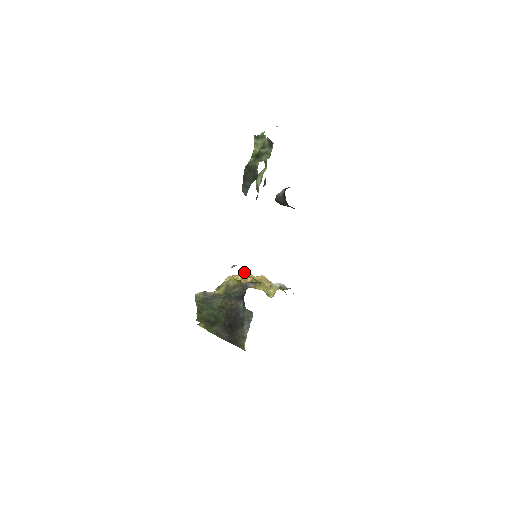
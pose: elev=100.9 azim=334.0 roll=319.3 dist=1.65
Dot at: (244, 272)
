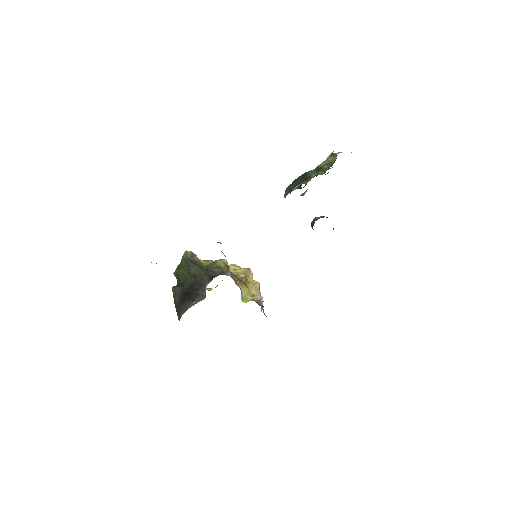
Dot at: (247, 269)
